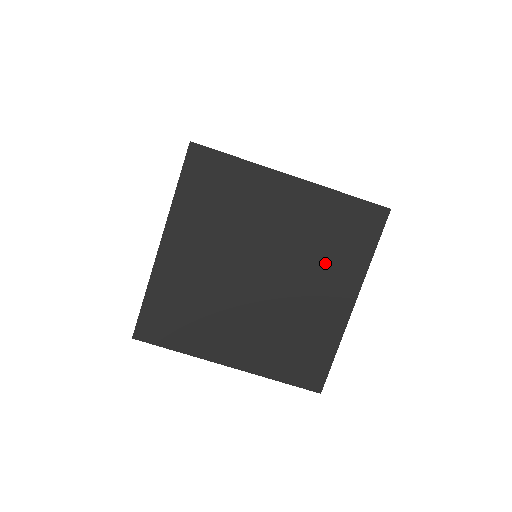
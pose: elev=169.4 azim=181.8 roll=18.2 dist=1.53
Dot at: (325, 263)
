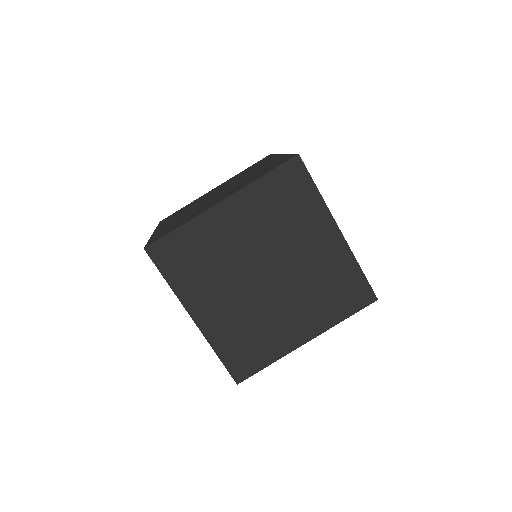
Dot at: (313, 301)
